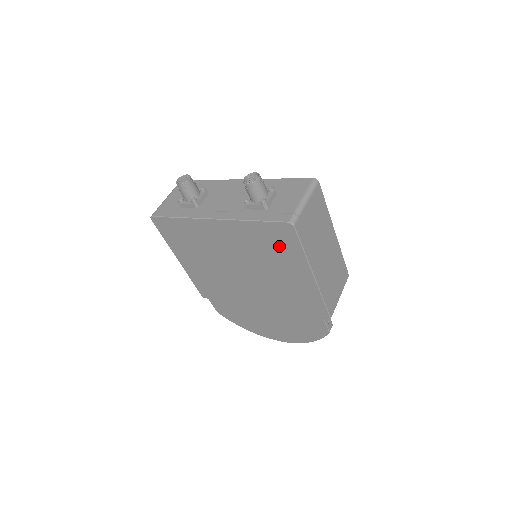
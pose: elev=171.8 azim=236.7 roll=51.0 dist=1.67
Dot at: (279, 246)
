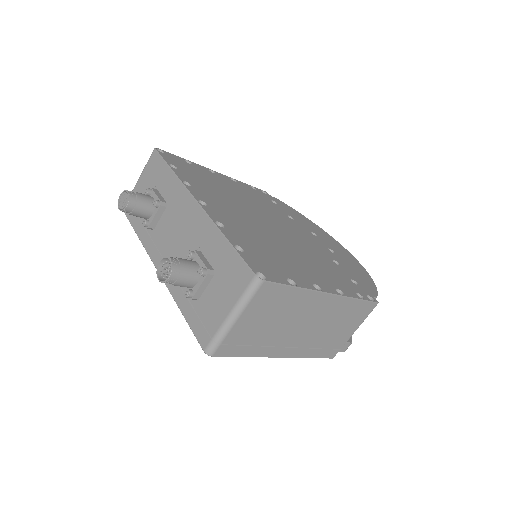
Dot at: occluded
